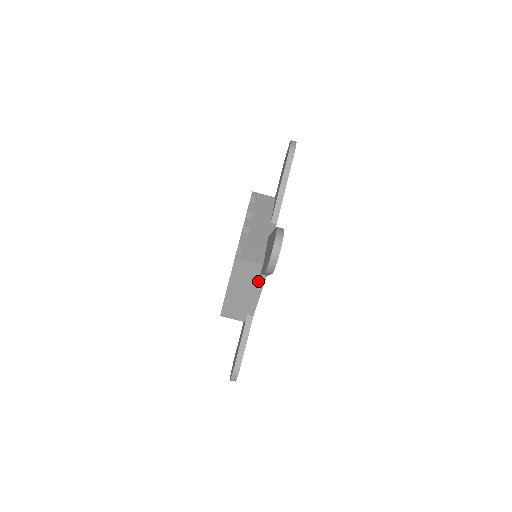
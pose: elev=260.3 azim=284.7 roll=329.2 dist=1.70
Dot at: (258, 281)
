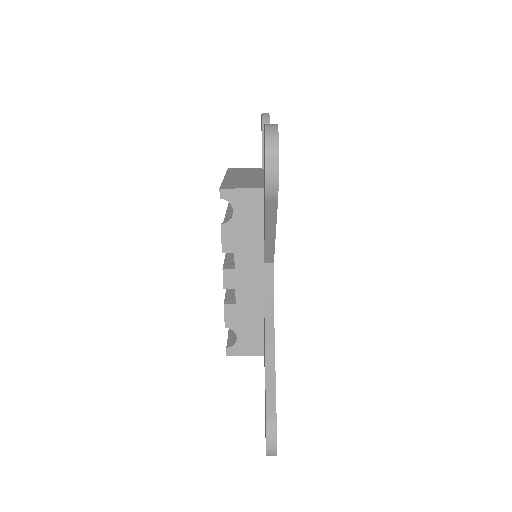
Dot at: occluded
